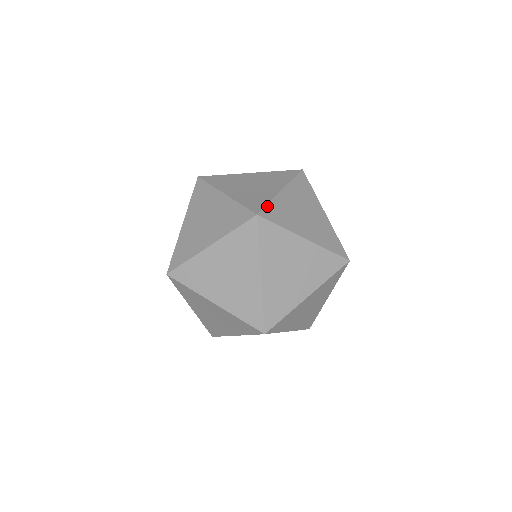
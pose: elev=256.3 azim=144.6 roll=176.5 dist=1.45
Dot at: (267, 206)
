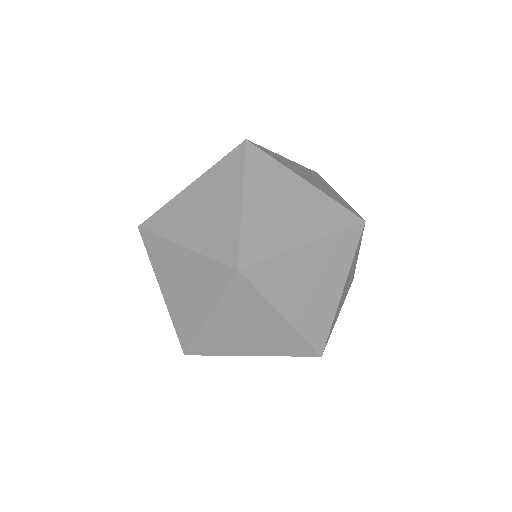
Dot at: occluded
